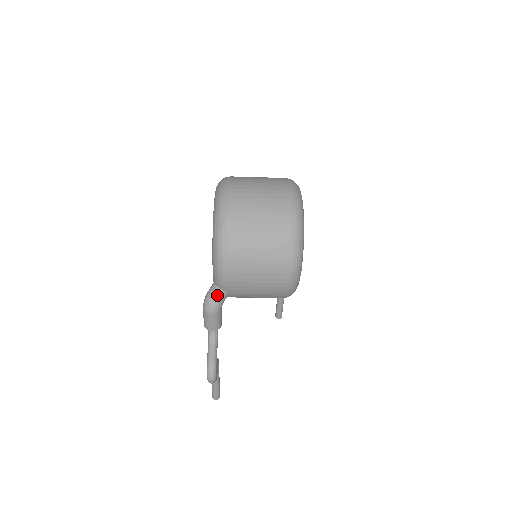
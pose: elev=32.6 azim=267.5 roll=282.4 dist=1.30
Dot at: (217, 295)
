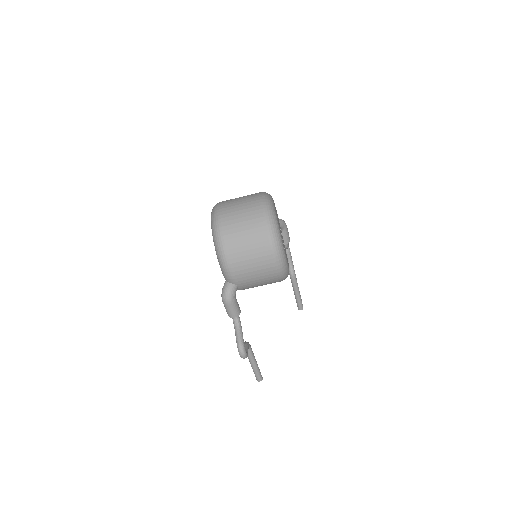
Dot at: (229, 288)
